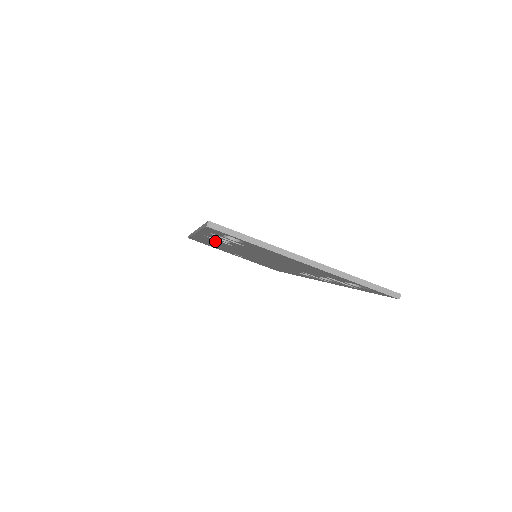
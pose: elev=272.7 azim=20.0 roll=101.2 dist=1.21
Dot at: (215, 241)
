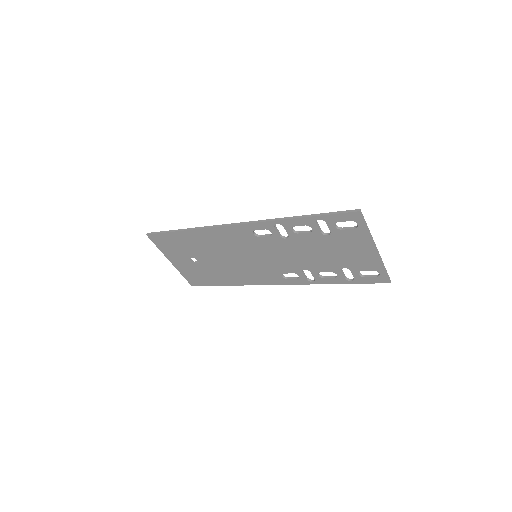
Dot at: (254, 234)
